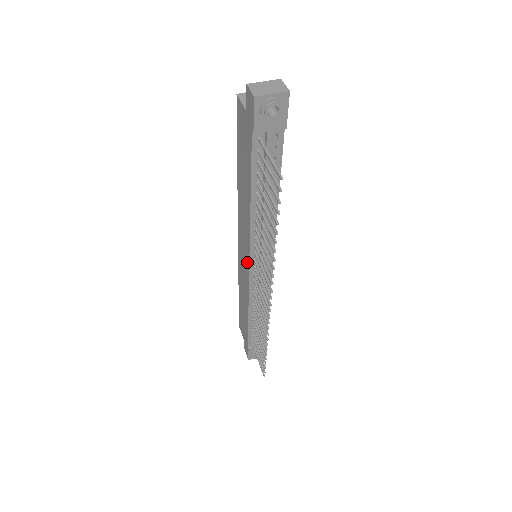
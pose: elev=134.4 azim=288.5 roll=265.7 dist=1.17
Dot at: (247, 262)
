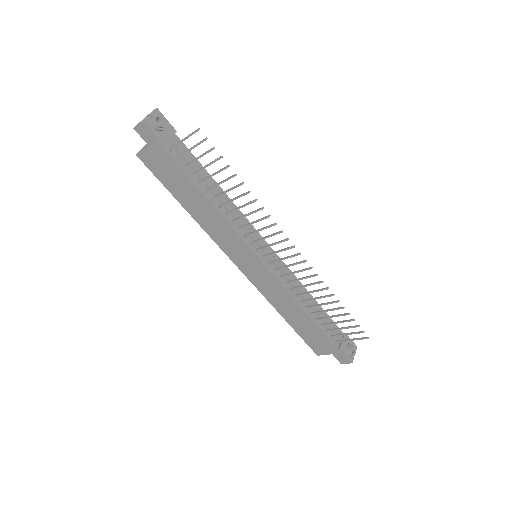
Dot at: (255, 260)
